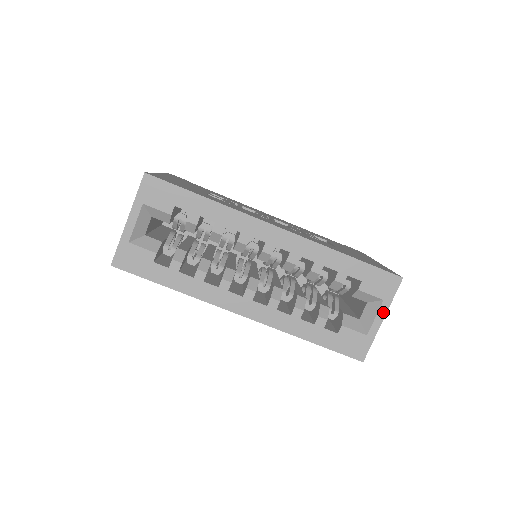
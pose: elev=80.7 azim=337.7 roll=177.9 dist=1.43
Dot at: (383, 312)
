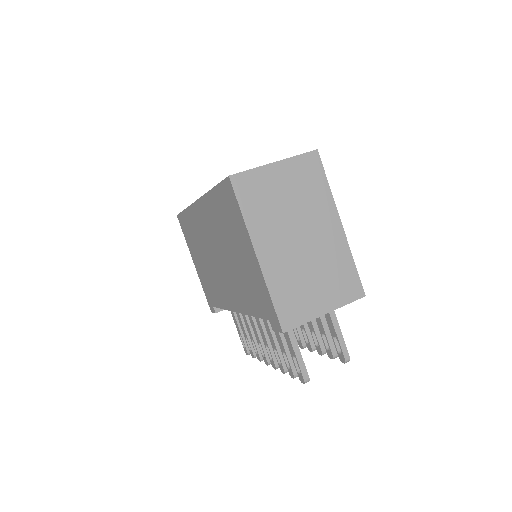
Dot at: (281, 161)
